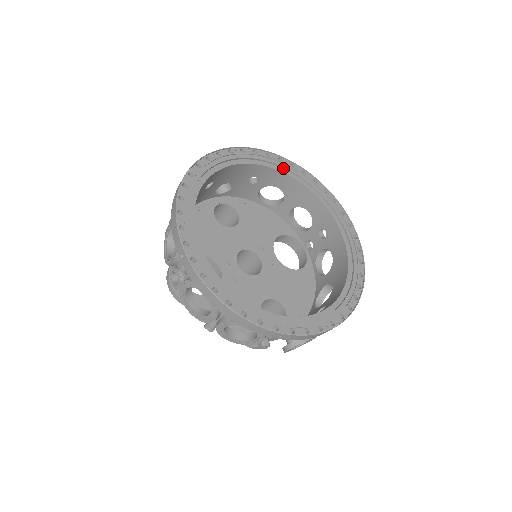
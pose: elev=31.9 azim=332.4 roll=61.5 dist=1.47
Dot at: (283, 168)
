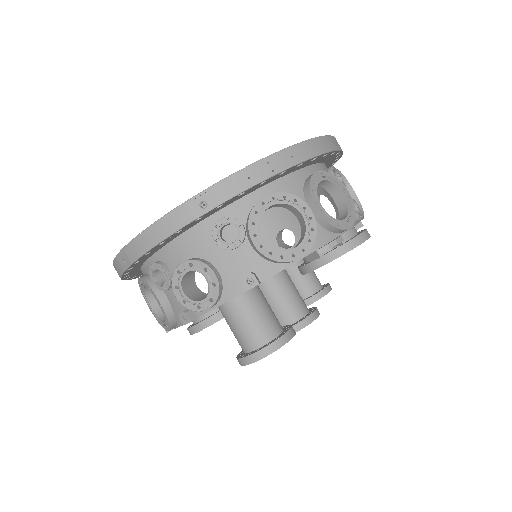
Dot at: occluded
